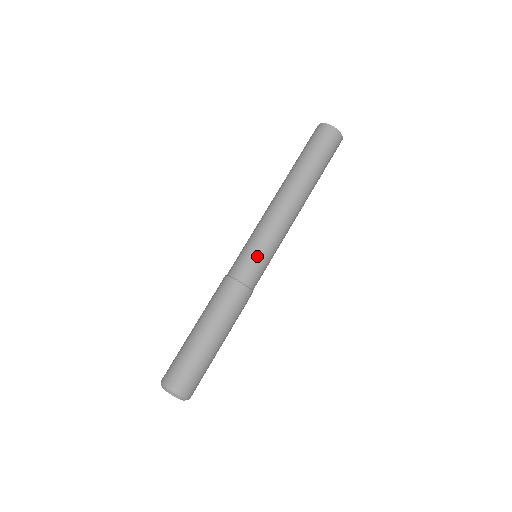
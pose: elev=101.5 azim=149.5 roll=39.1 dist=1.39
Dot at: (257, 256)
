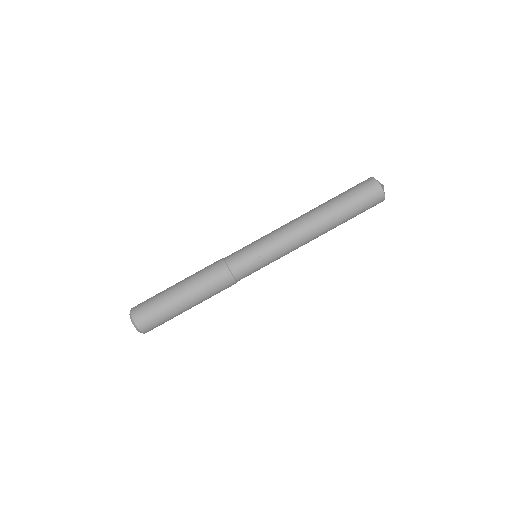
Dot at: (256, 259)
